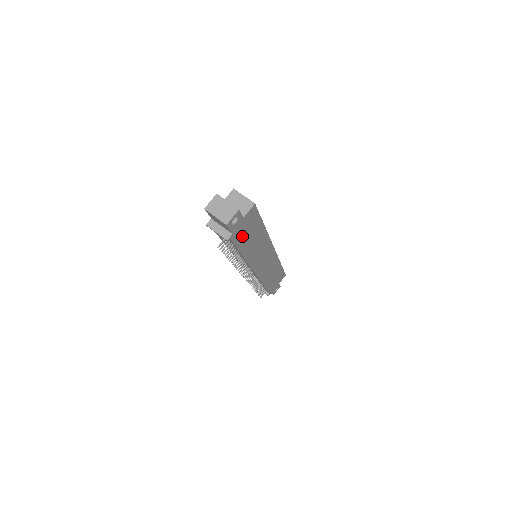
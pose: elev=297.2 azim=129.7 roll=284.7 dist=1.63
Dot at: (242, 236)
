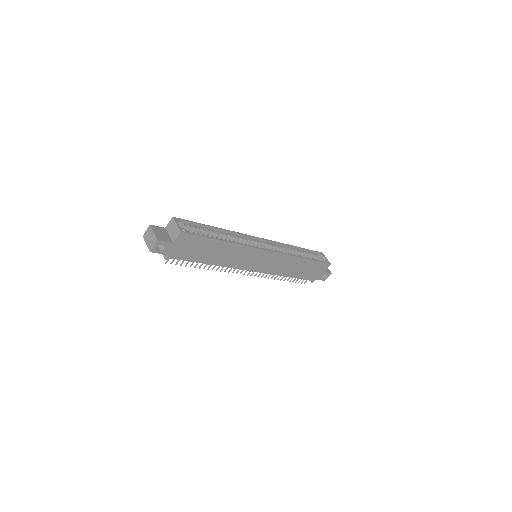
Dot at: (189, 253)
